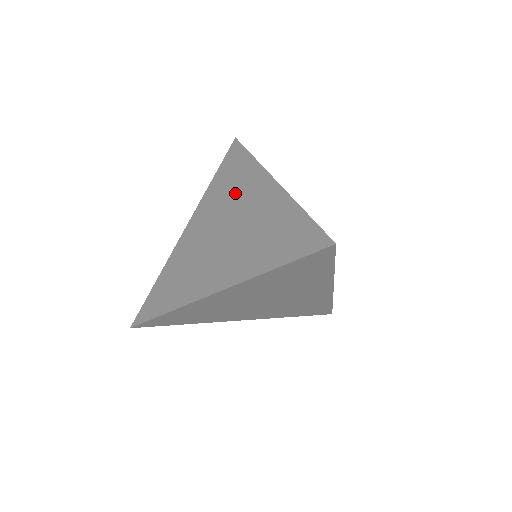
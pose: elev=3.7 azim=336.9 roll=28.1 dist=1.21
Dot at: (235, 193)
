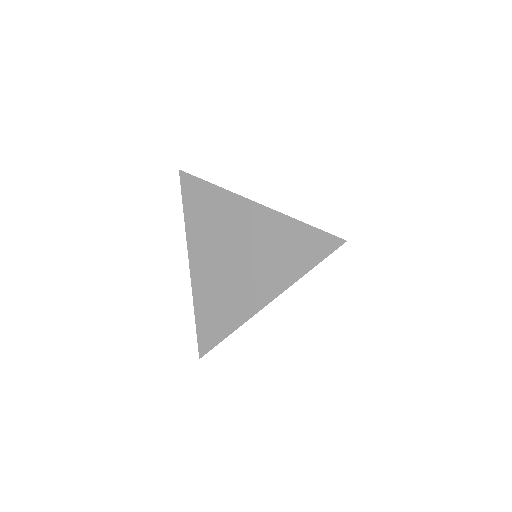
Dot at: (221, 222)
